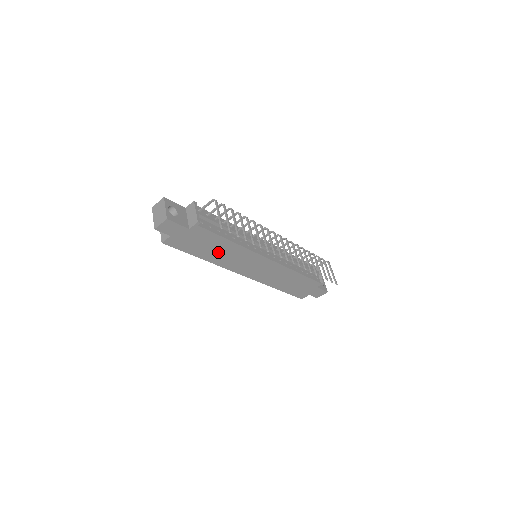
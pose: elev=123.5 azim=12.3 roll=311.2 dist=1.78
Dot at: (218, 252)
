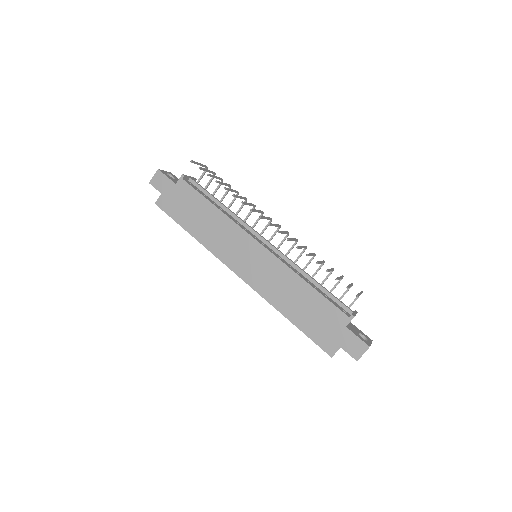
Dot at: (205, 224)
